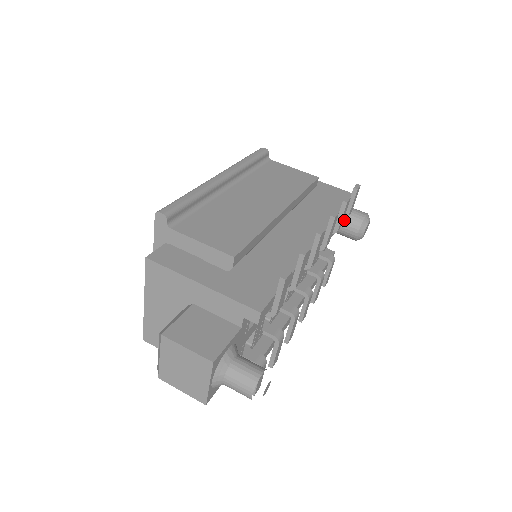
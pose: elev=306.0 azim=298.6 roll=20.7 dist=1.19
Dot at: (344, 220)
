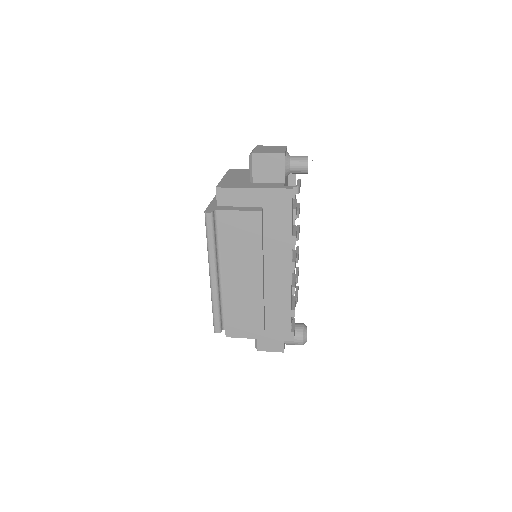
Dot at: occluded
